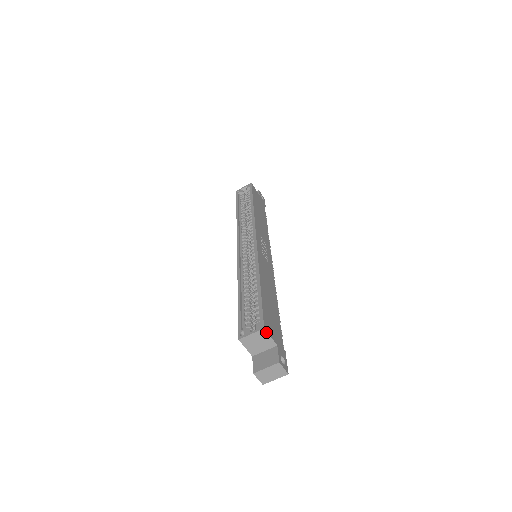
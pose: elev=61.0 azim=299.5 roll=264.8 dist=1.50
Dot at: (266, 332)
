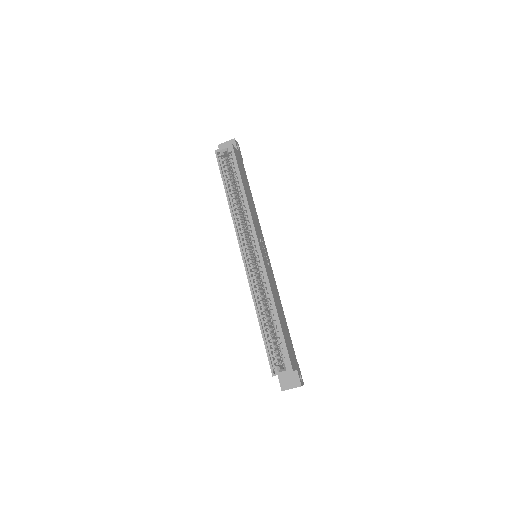
Dot at: occluded
